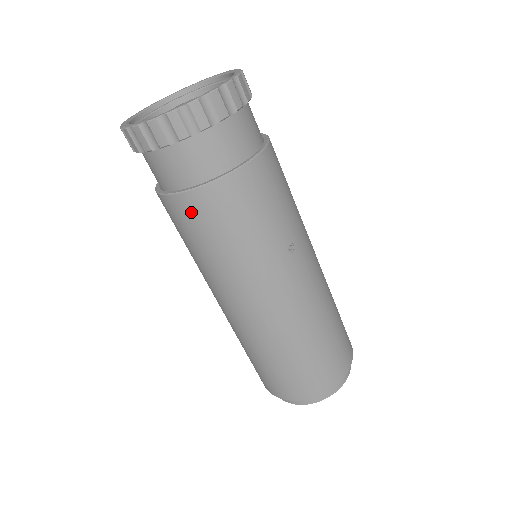
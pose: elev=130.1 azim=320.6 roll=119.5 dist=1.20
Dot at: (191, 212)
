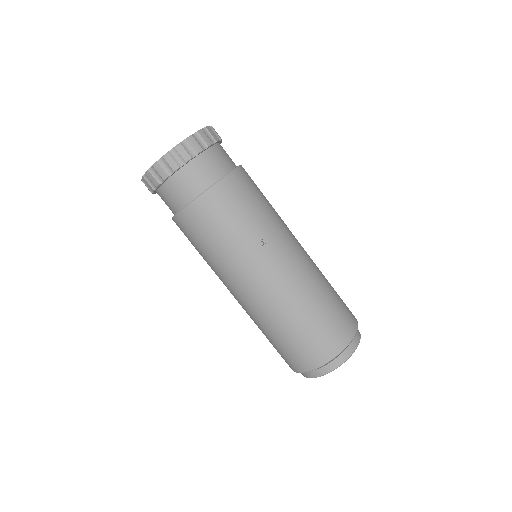
Dot at: (186, 226)
